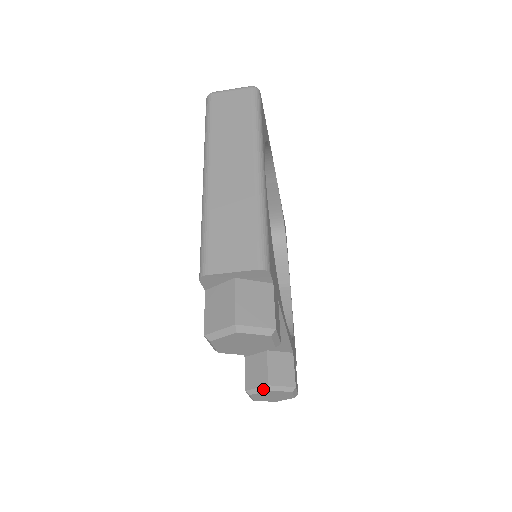
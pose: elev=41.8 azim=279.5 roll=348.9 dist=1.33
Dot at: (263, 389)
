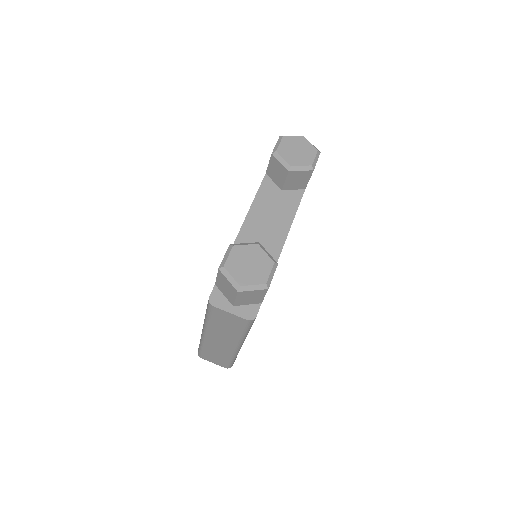
Dot at: (252, 243)
